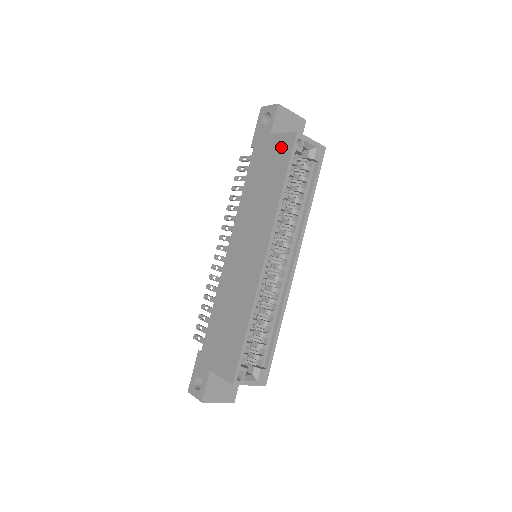
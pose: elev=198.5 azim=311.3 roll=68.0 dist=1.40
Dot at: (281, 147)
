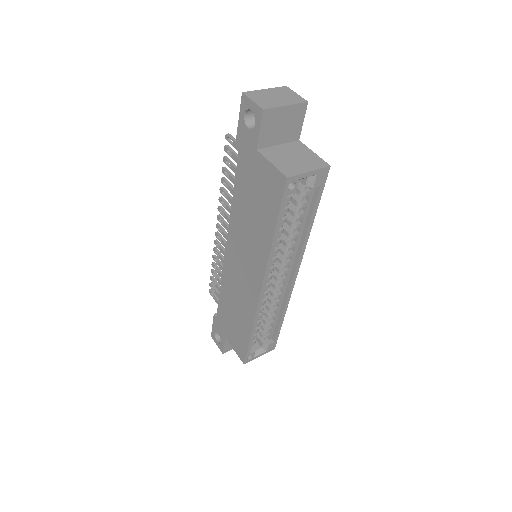
Dot at: (270, 182)
